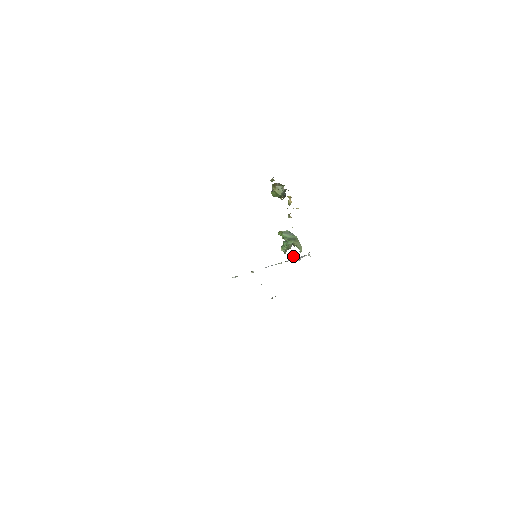
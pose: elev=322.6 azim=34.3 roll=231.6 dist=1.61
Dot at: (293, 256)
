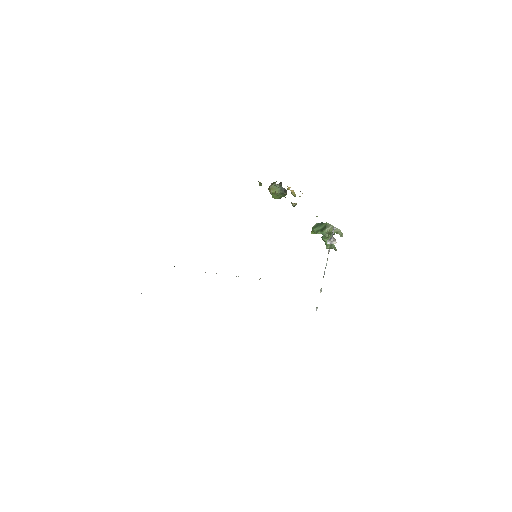
Dot at: occluded
